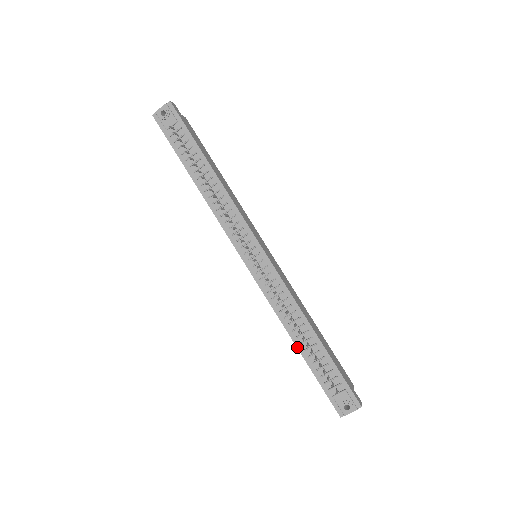
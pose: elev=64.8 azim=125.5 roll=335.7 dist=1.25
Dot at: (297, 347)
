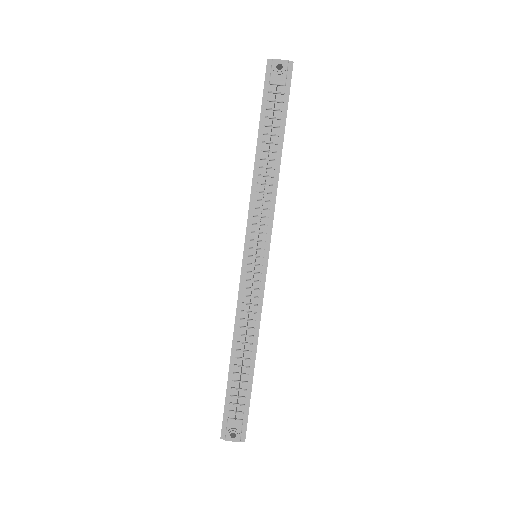
Dot at: (231, 358)
